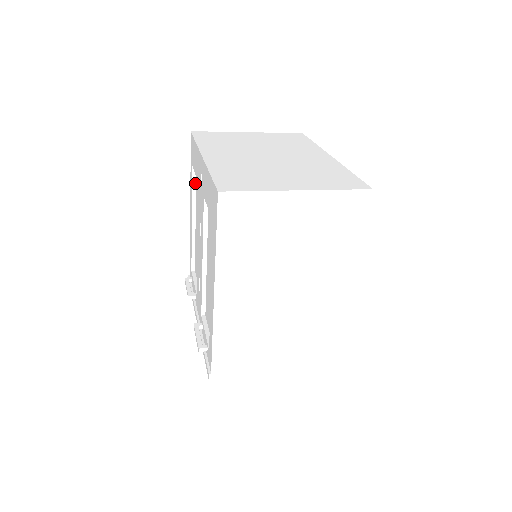
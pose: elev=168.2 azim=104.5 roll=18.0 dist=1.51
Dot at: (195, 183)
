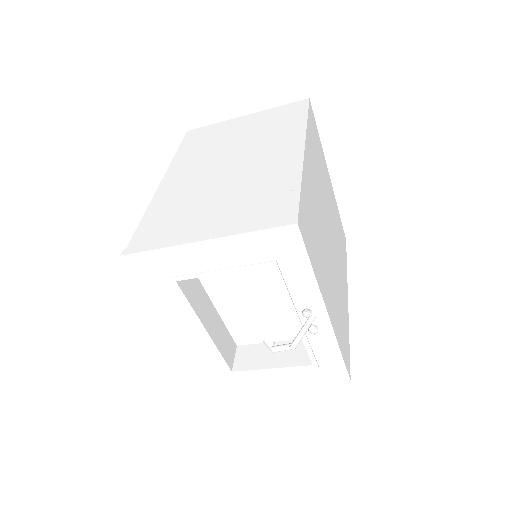
Dot at: occluded
